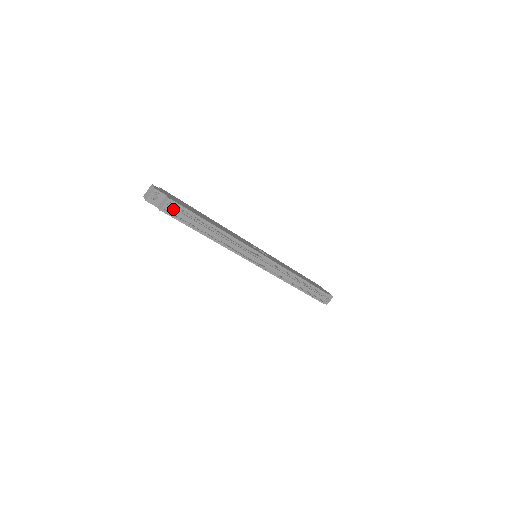
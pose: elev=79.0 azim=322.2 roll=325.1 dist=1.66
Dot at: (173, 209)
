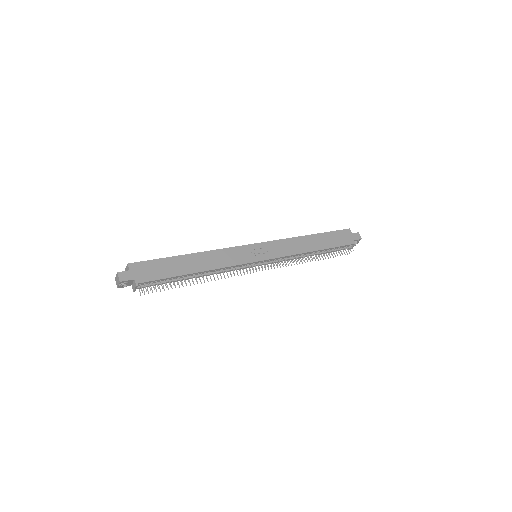
Dot at: (146, 286)
